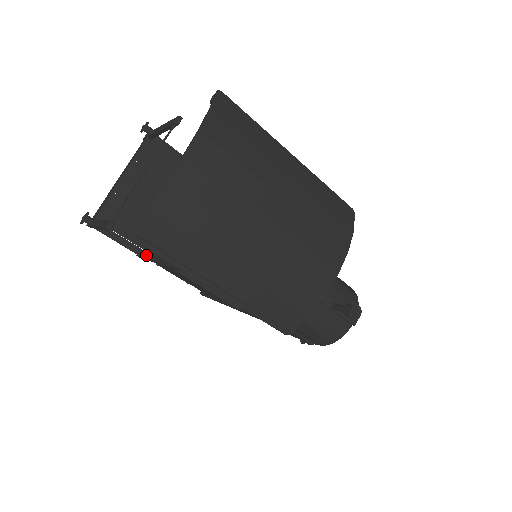
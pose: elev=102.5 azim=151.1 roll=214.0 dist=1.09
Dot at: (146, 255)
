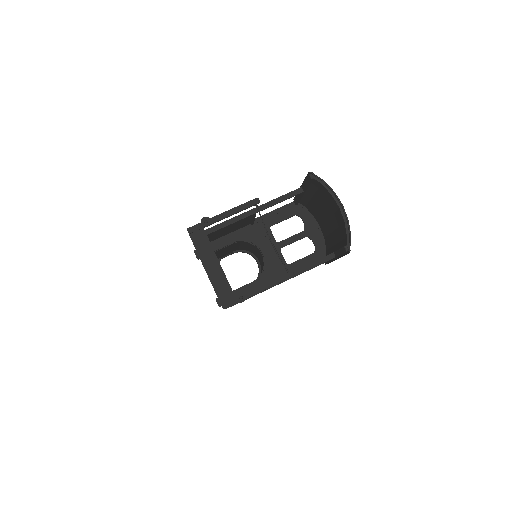
Dot at: occluded
